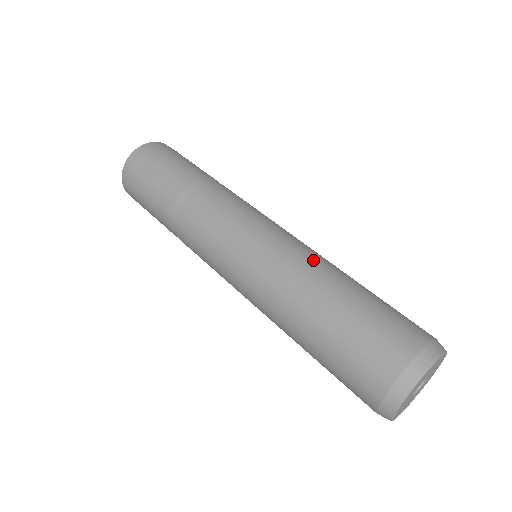
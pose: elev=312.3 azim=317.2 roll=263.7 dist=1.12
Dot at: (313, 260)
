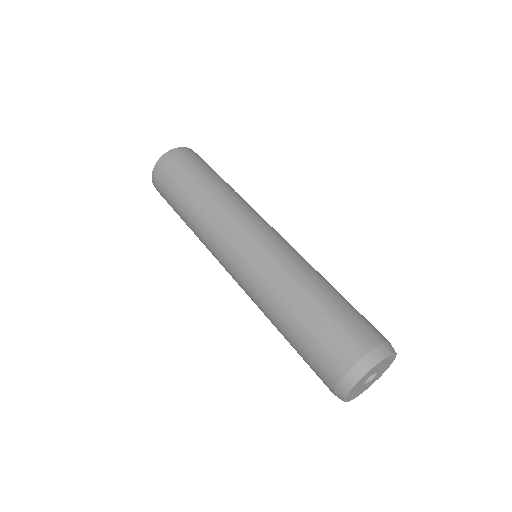
Dot at: occluded
